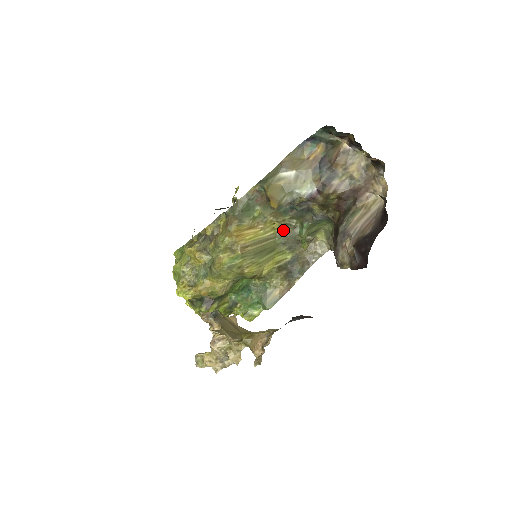
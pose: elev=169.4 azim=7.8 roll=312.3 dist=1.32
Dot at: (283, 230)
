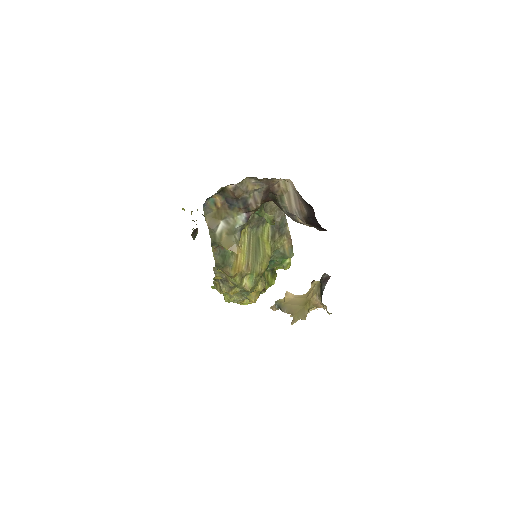
Dot at: (249, 226)
